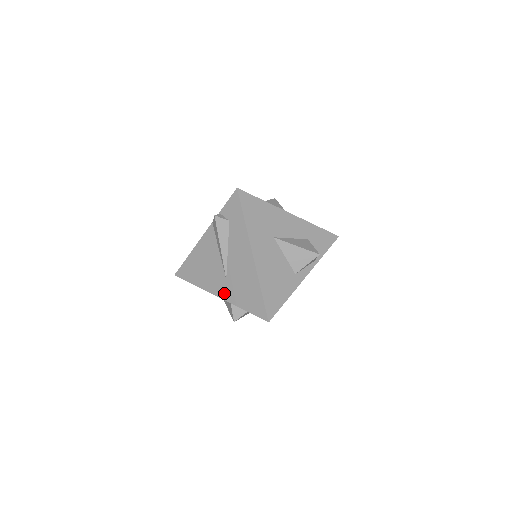
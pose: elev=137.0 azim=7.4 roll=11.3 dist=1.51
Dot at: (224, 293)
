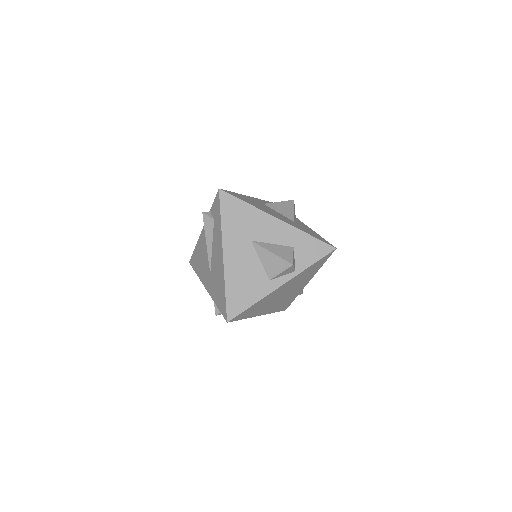
Dot at: (209, 287)
